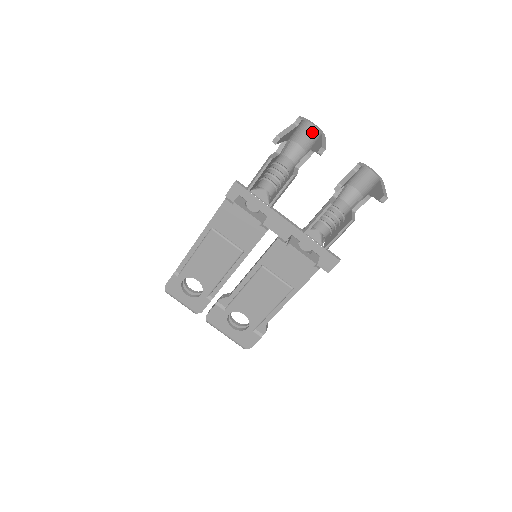
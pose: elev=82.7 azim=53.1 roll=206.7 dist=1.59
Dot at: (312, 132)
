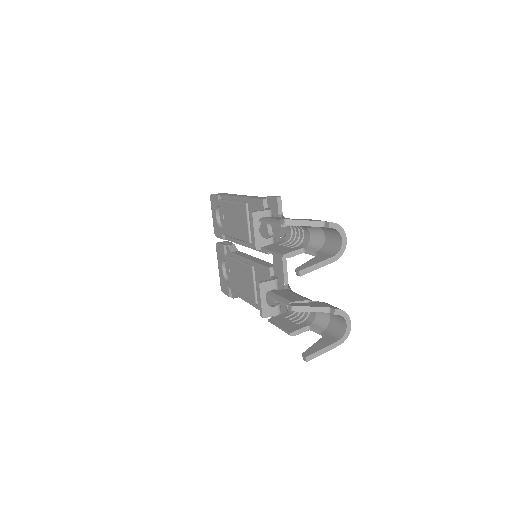
Dot at: (337, 243)
